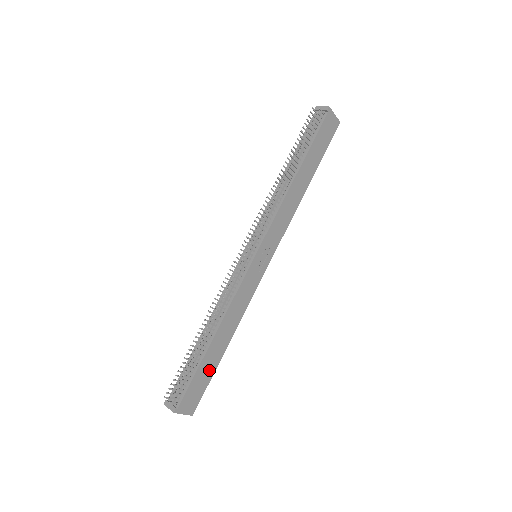
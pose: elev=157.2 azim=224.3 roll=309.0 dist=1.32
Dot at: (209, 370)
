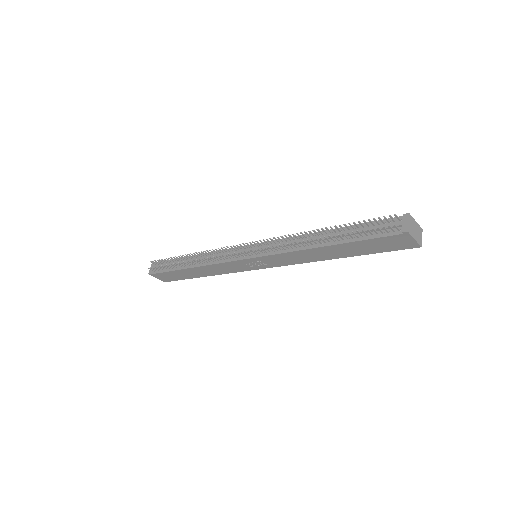
Dot at: (183, 276)
